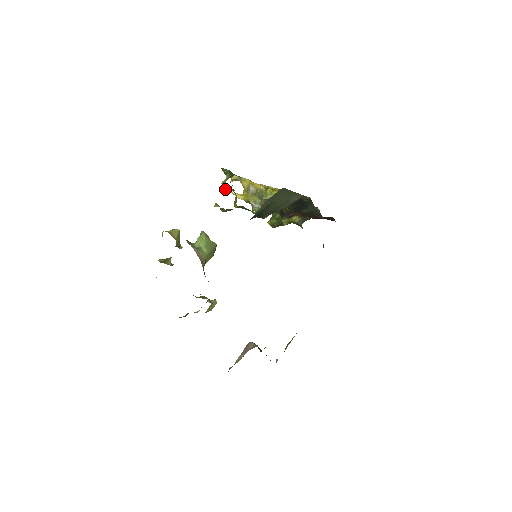
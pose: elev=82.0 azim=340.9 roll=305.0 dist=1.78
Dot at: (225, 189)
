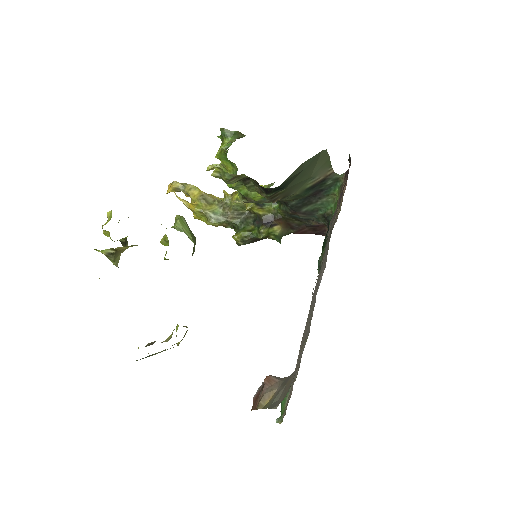
Dot at: (210, 166)
